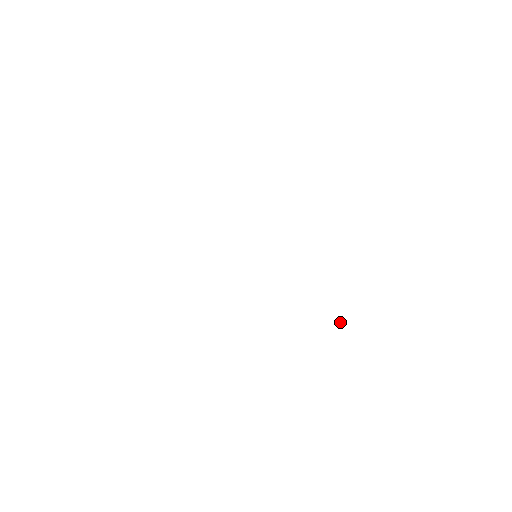
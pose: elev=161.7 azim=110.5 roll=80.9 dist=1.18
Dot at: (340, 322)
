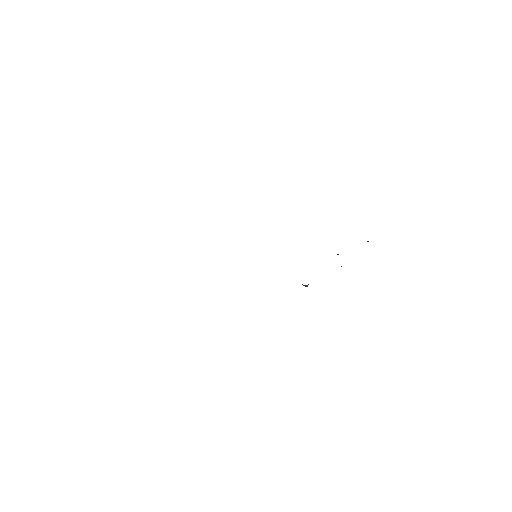
Dot at: (307, 285)
